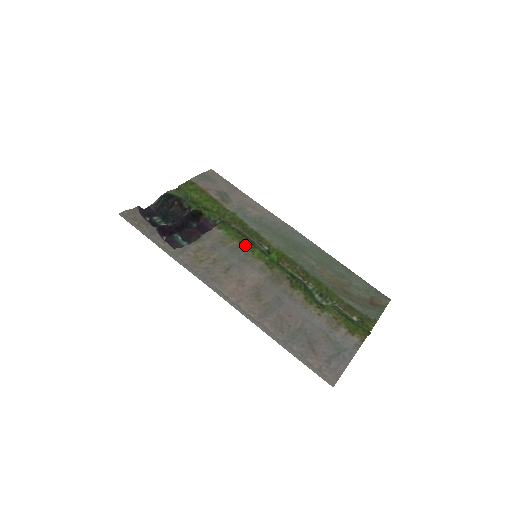
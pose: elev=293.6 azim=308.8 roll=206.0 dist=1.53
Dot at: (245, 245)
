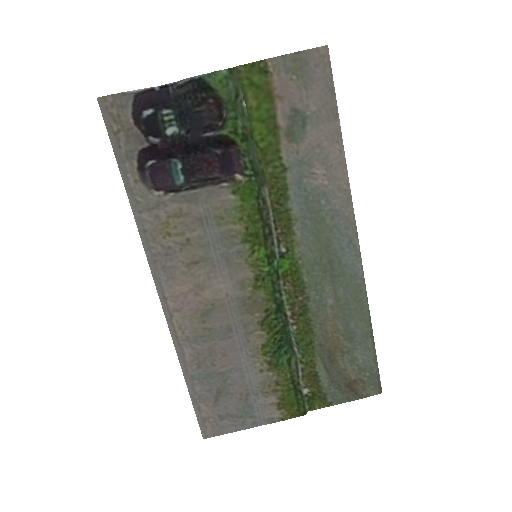
Dot at: (250, 237)
